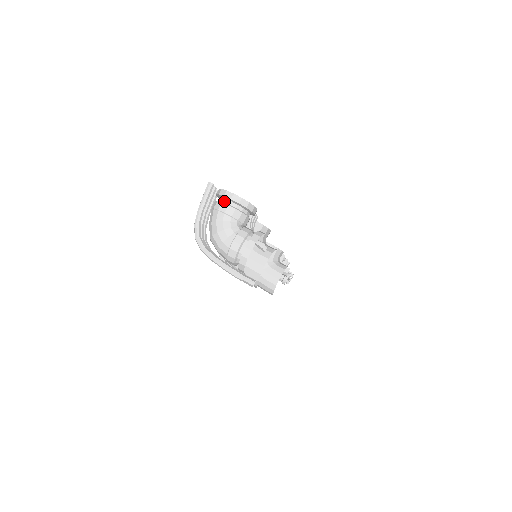
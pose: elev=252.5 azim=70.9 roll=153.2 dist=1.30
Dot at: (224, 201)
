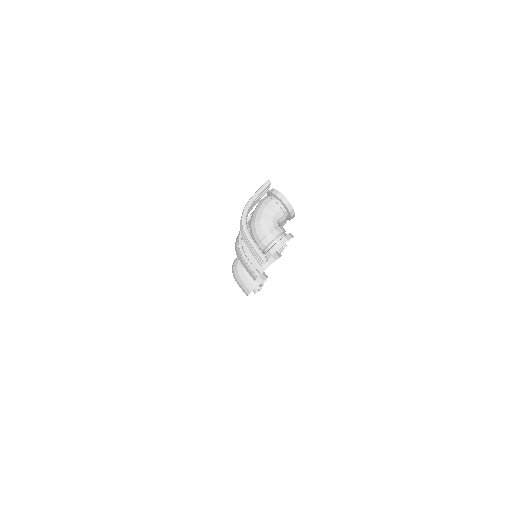
Dot at: (274, 199)
